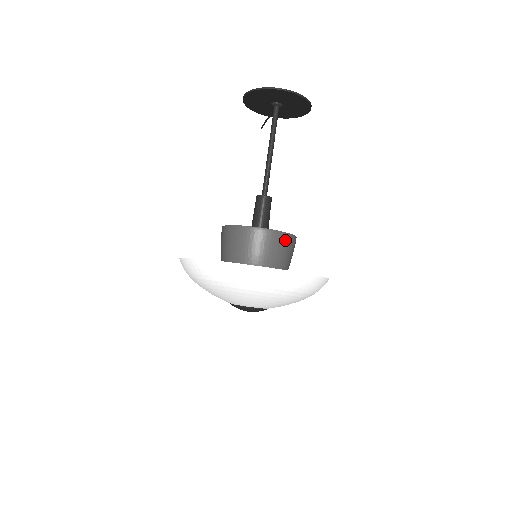
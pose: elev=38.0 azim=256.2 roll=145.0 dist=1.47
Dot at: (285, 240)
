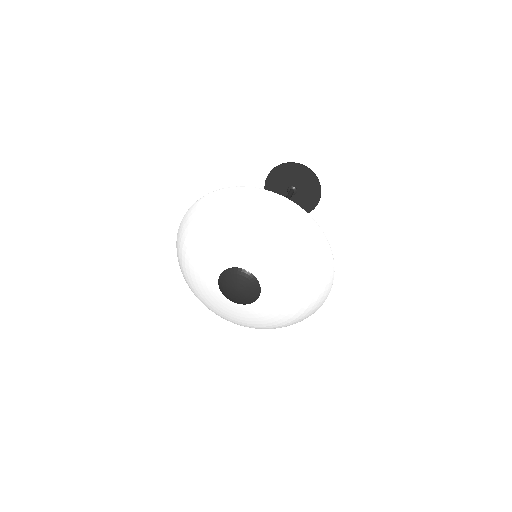
Dot at: occluded
